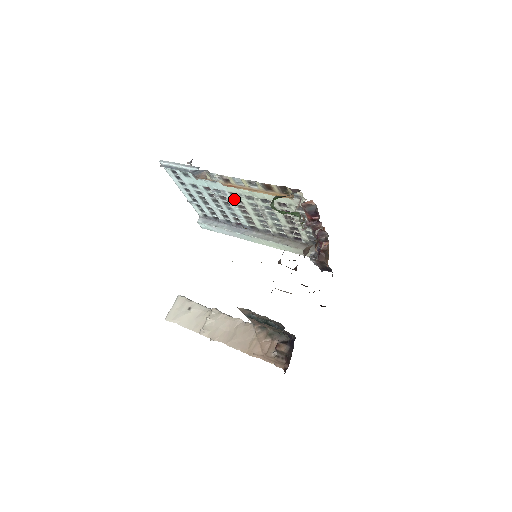
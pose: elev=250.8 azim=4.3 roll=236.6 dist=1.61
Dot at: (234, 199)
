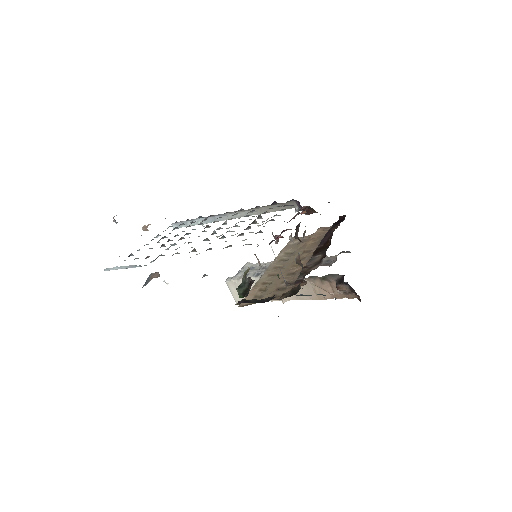
Dot at: occluded
